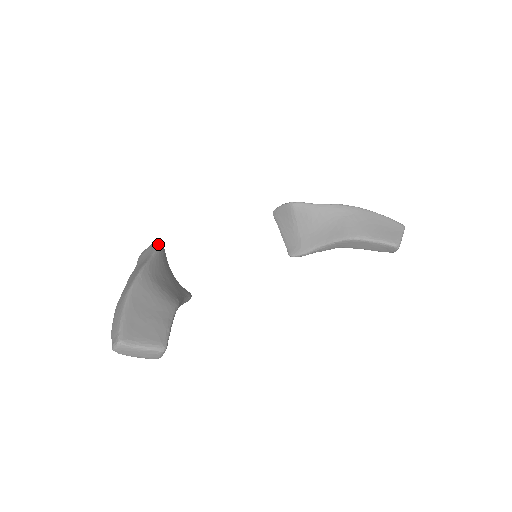
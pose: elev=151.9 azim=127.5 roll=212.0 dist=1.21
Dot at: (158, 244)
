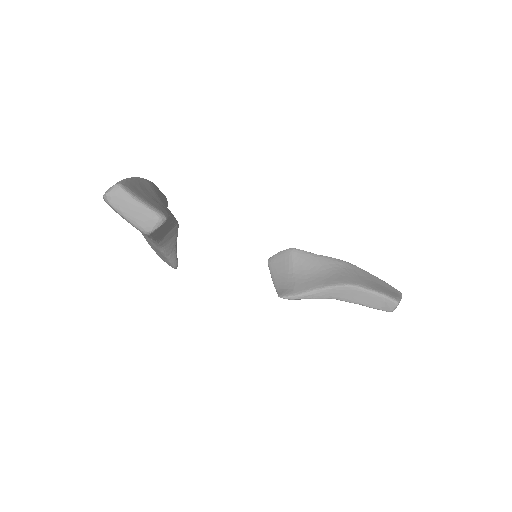
Dot at: (165, 196)
